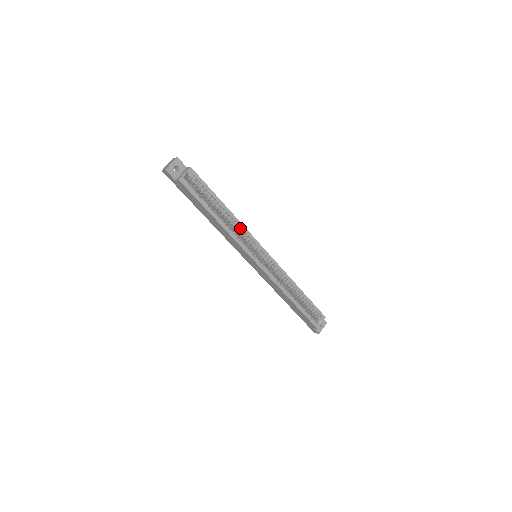
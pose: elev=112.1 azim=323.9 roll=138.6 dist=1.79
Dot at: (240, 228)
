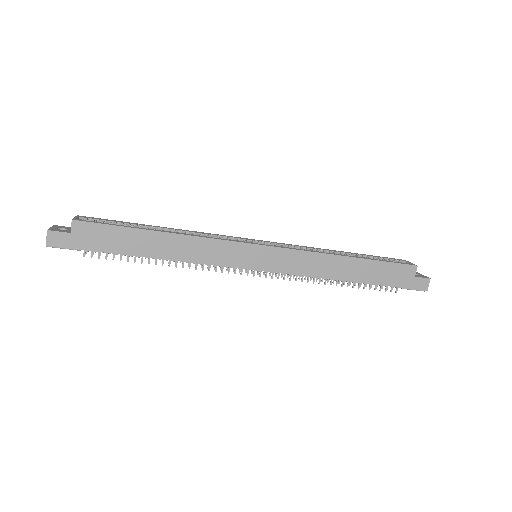
Dot at: (201, 235)
